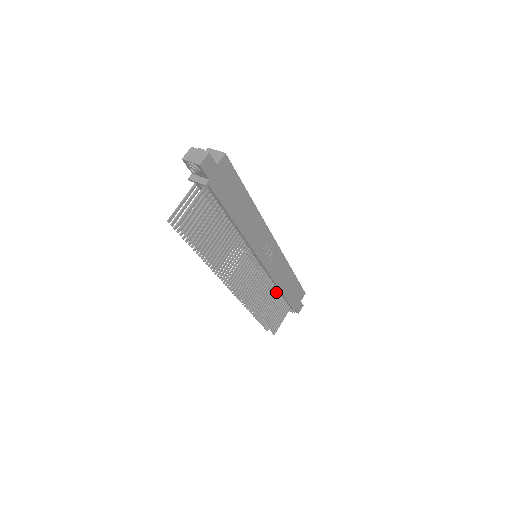
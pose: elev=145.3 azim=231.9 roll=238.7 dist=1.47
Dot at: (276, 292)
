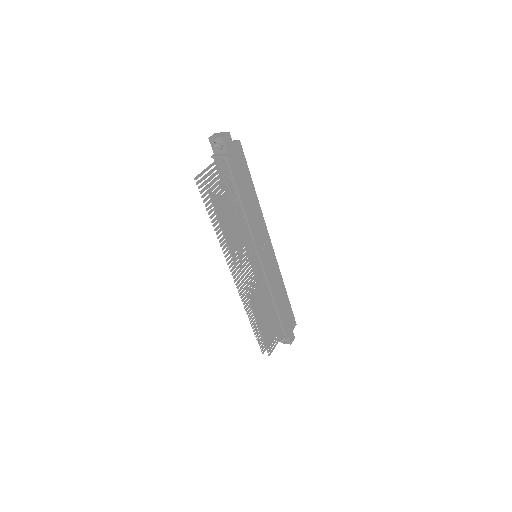
Dot at: (272, 305)
